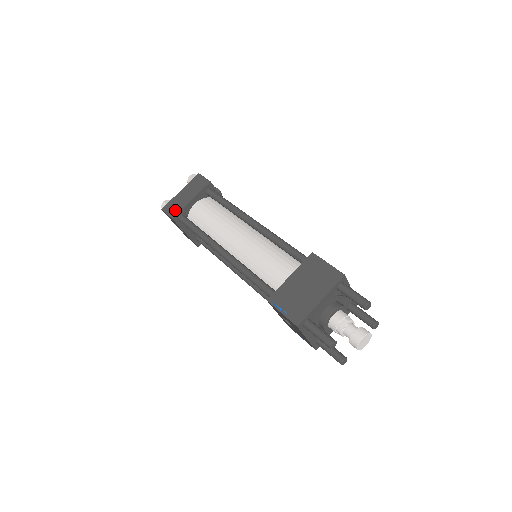
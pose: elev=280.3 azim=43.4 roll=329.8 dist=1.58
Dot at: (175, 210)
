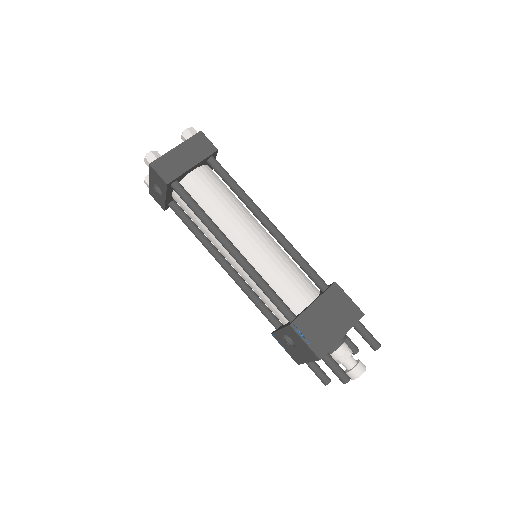
Dot at: (170, 172)
